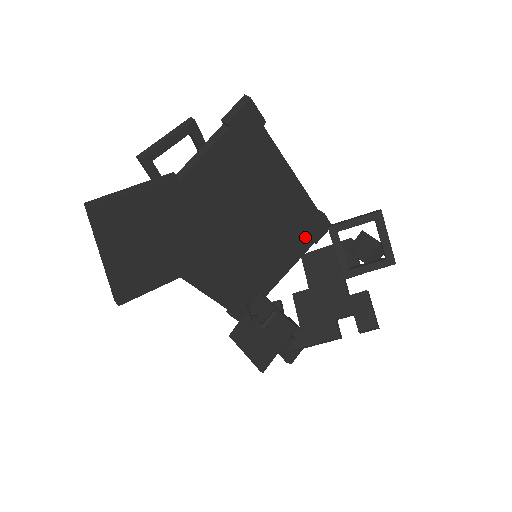
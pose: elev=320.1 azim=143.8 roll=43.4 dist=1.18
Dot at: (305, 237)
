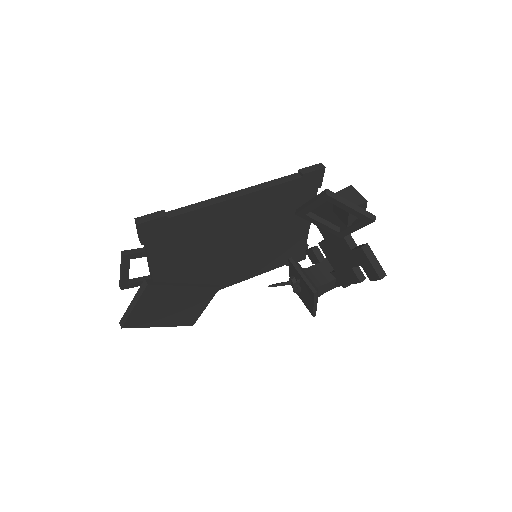
Dot at: (301, 197)
